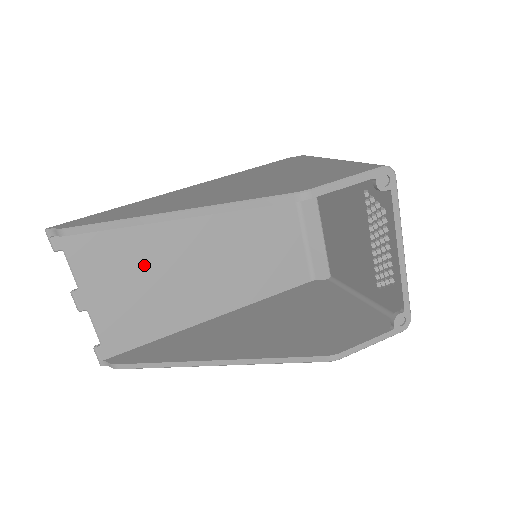
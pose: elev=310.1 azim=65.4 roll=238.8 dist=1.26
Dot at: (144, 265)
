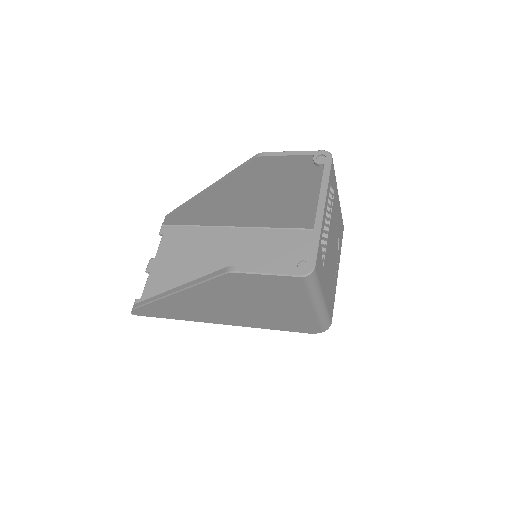
Dot at: (196, 259)
